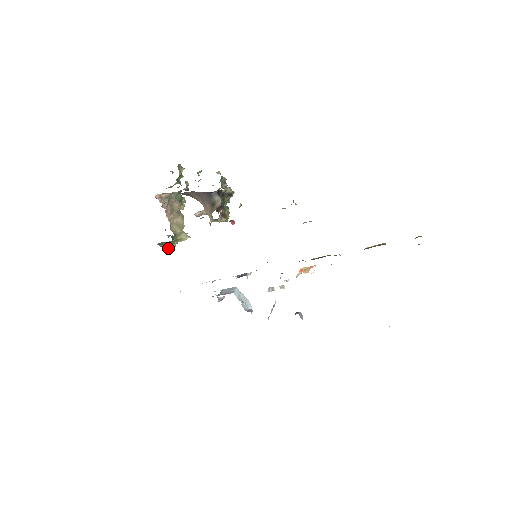
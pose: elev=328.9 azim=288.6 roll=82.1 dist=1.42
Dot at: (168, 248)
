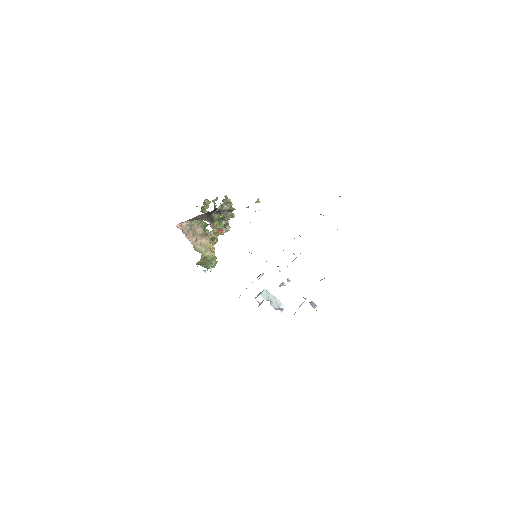
Dot at: (209, 267)
